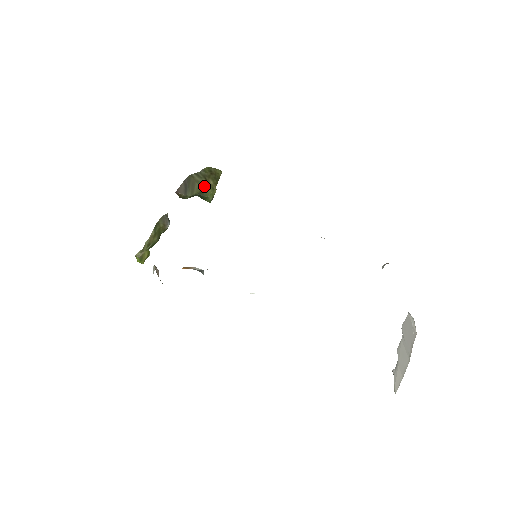
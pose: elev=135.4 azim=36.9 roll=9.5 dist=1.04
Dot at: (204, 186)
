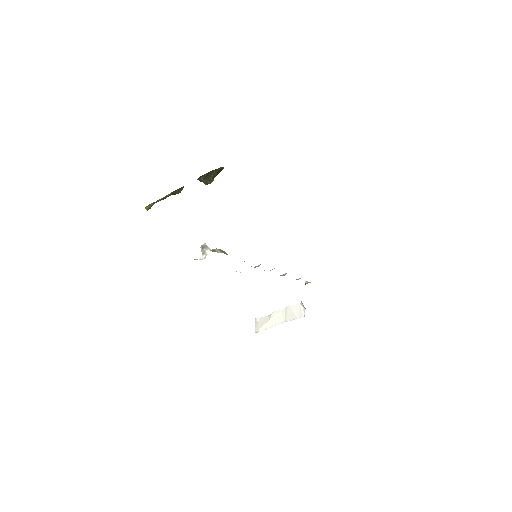
Dot at: (214, 177)
